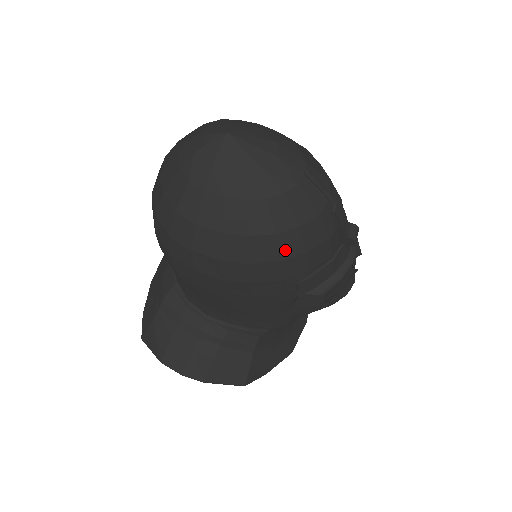
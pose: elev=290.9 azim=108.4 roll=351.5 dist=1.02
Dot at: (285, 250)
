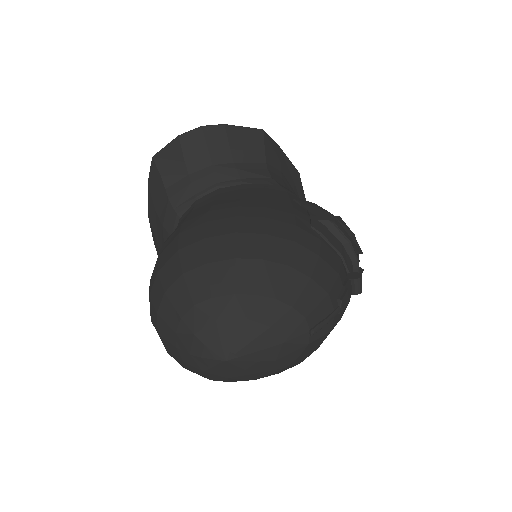
Dot at: occluded
